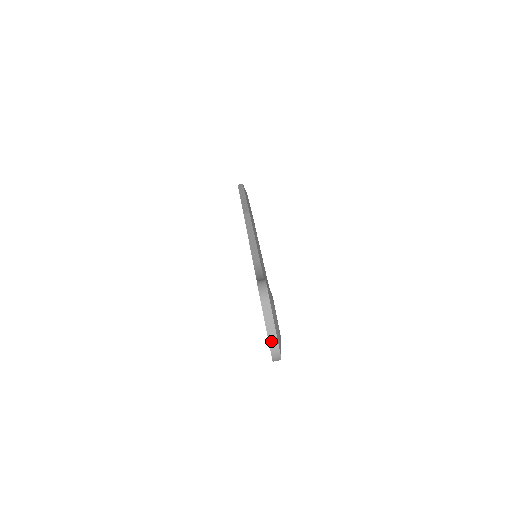
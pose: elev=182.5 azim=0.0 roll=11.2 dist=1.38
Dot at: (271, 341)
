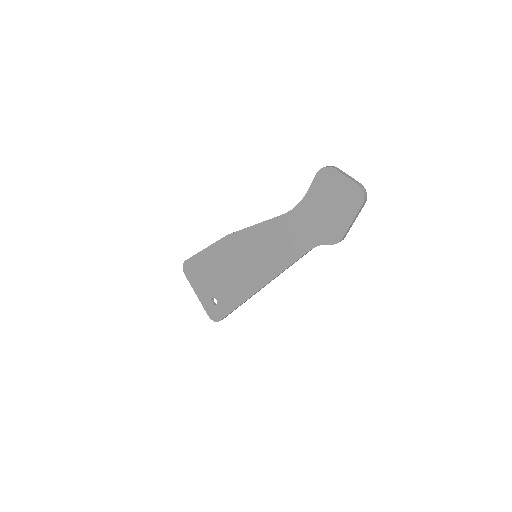
Dot at: (357, 183)
